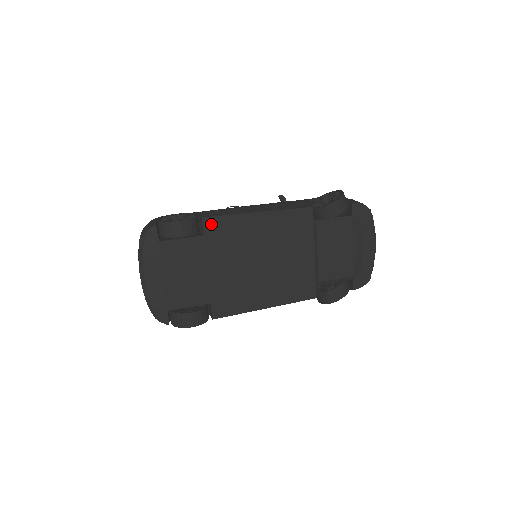
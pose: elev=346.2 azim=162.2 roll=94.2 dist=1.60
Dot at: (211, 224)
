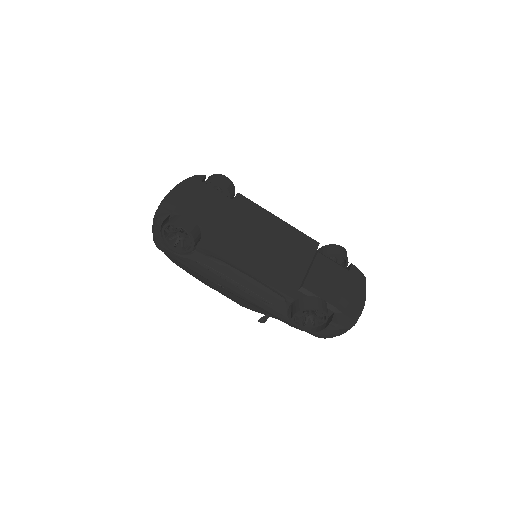
Dot at: (242, 199)
